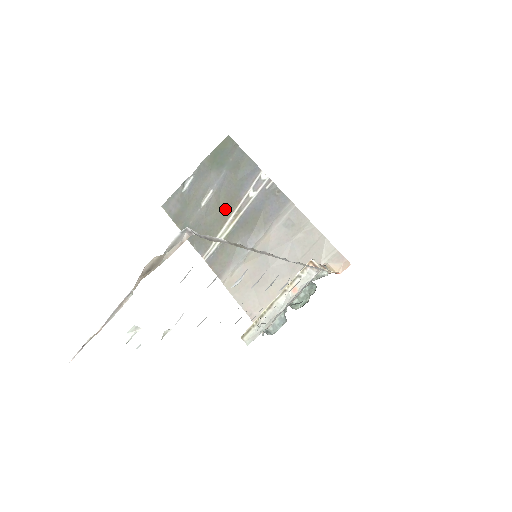
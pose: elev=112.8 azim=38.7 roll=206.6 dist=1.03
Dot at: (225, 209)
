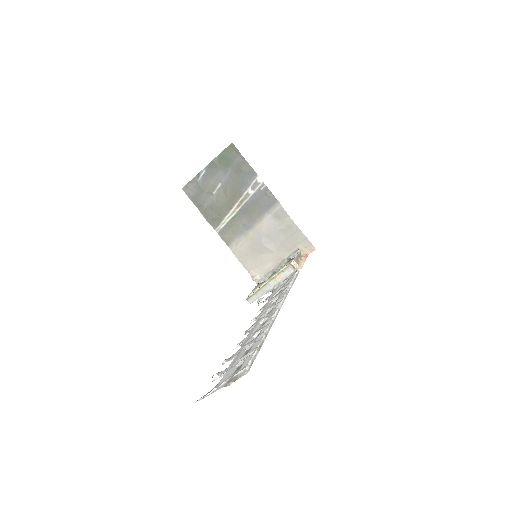
Dot at: (231, 199)
